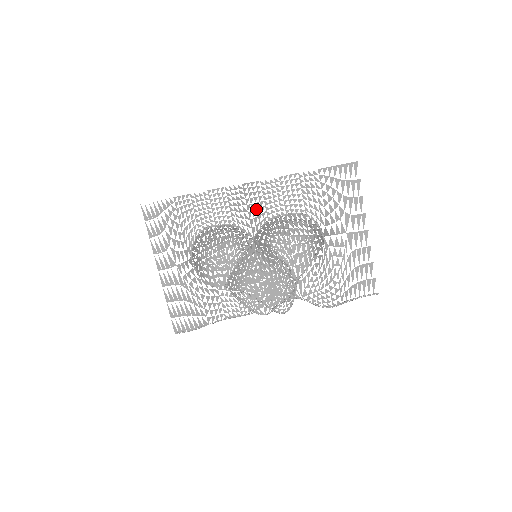
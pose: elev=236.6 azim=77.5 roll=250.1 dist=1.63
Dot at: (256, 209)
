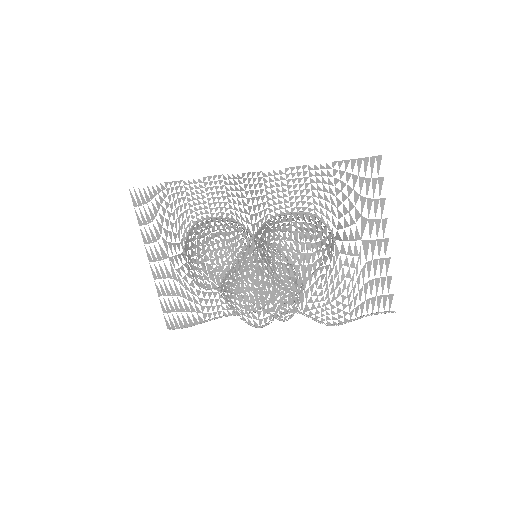
Dot at: (257, 204)
